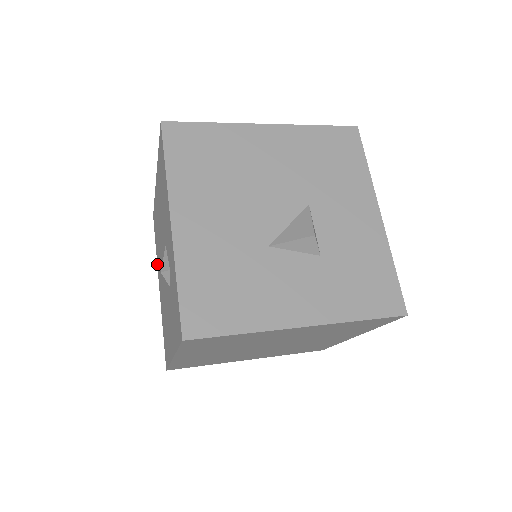
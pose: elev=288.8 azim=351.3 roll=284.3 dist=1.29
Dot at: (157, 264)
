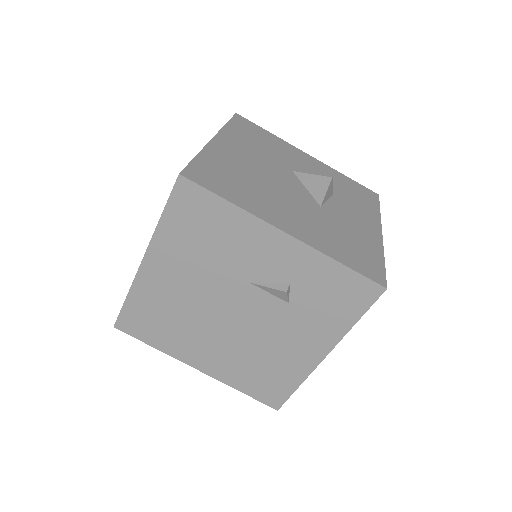
Dot at: (172, 355)
